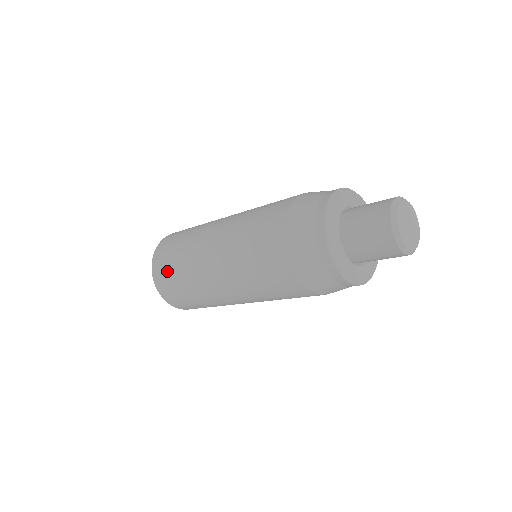
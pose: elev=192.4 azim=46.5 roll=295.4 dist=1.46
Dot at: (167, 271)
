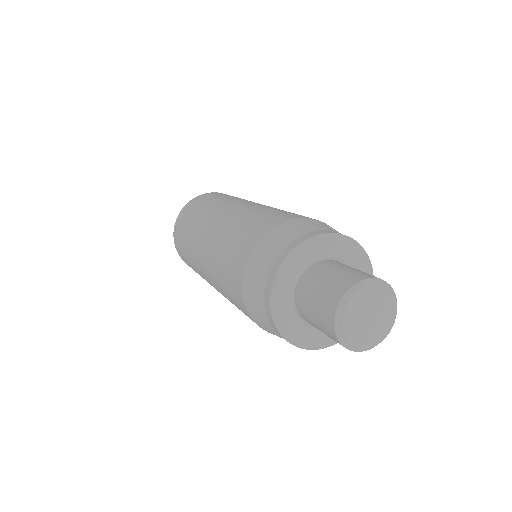
Dot at: (182, 228)
